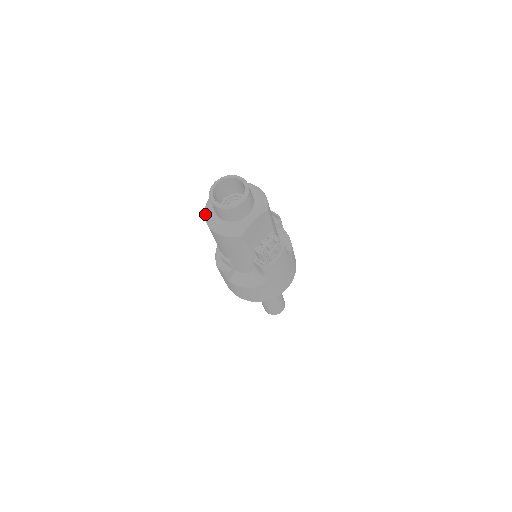
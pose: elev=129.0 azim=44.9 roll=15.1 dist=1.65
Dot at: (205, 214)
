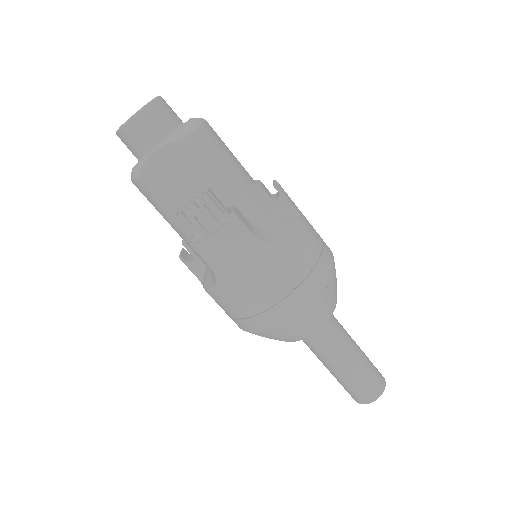
Dot at: occluded
